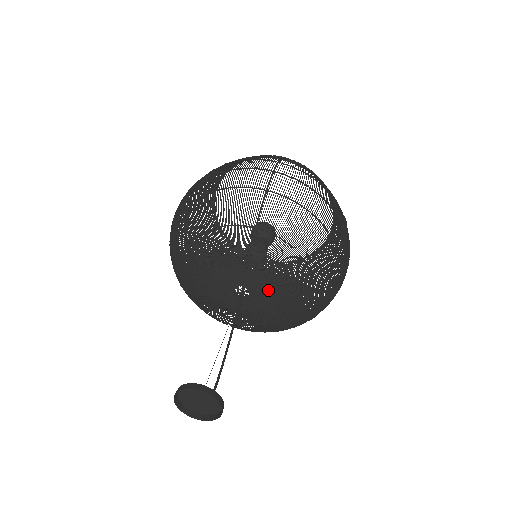
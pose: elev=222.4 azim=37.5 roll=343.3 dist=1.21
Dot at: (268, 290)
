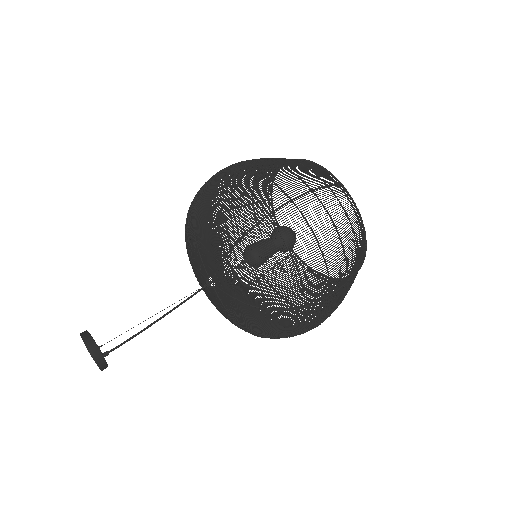
Dot at: (228, 296)
